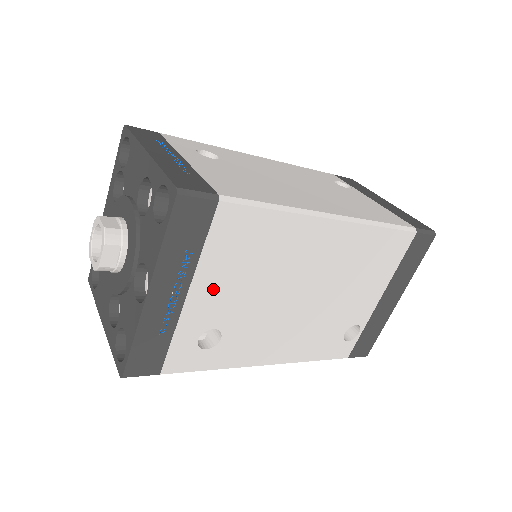
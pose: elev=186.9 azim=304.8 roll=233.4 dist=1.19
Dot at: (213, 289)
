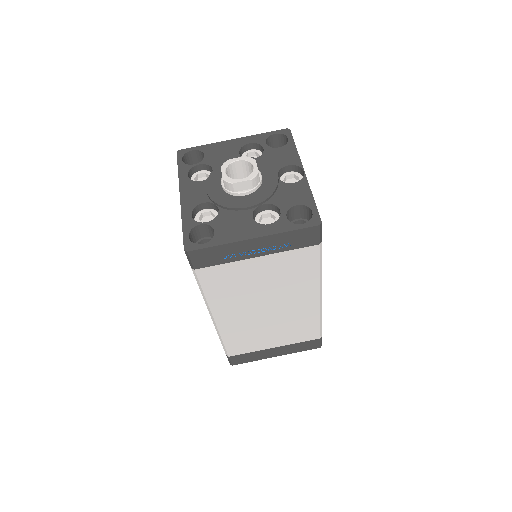
Dot at: occluded
